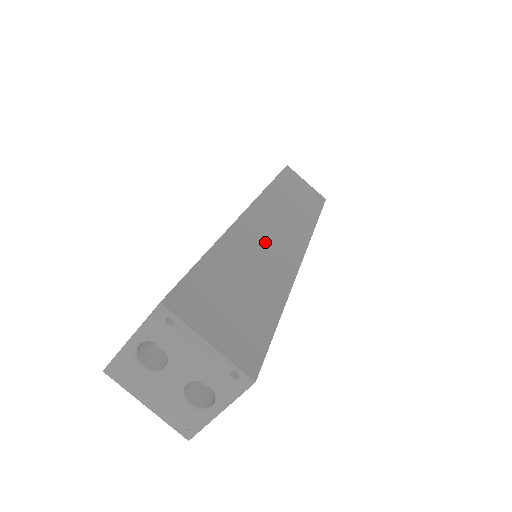
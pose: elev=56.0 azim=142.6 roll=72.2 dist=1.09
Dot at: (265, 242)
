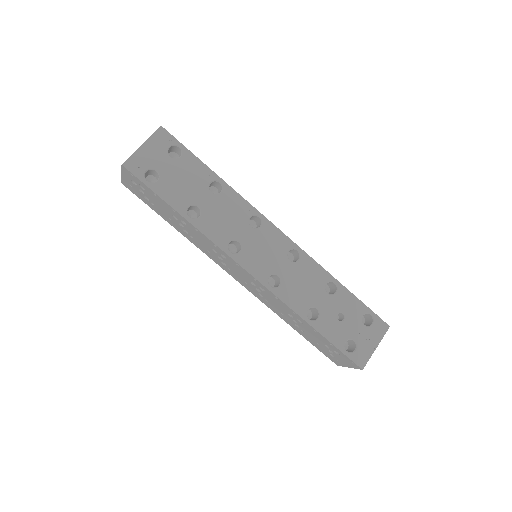
Dot at: occluded
